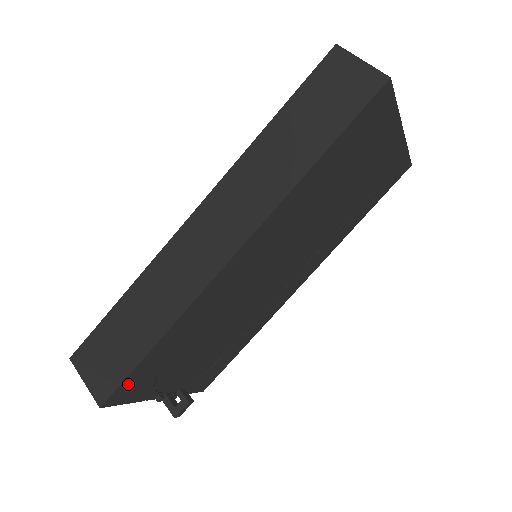
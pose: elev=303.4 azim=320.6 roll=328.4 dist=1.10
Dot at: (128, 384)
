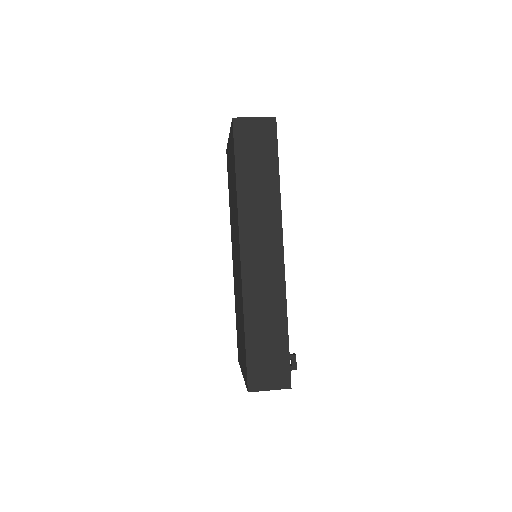
Dot at: occluded
